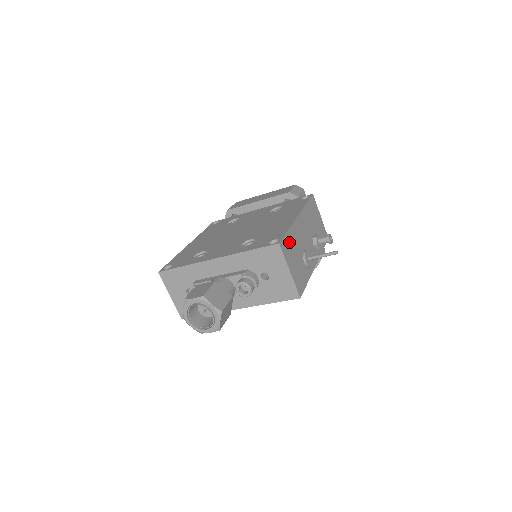
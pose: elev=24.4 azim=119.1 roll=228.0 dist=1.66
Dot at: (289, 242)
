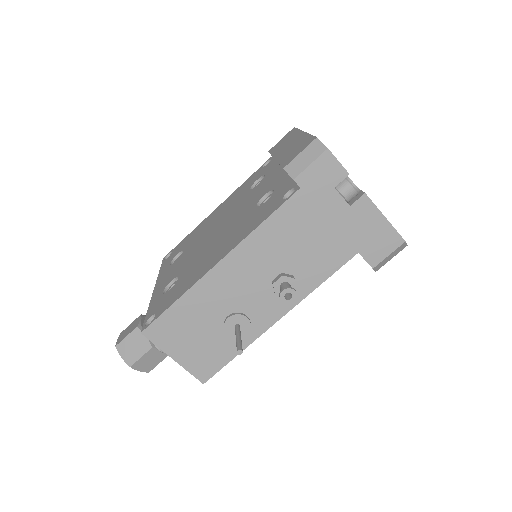
Dot at: (175, 319)
